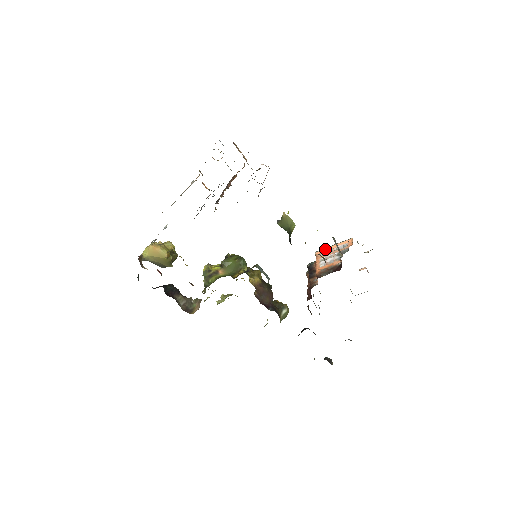
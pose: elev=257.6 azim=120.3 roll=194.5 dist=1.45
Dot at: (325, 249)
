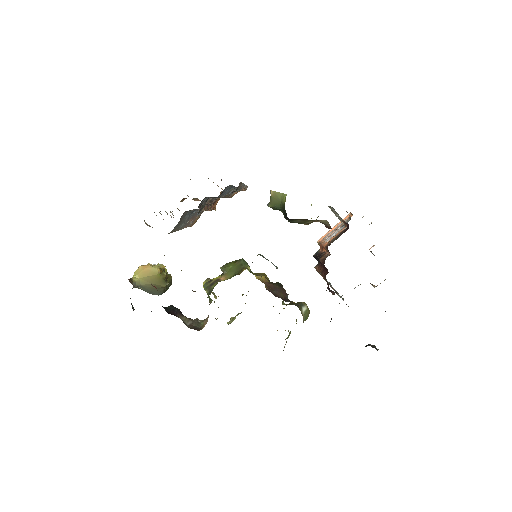
Dot at: (326, 234)
